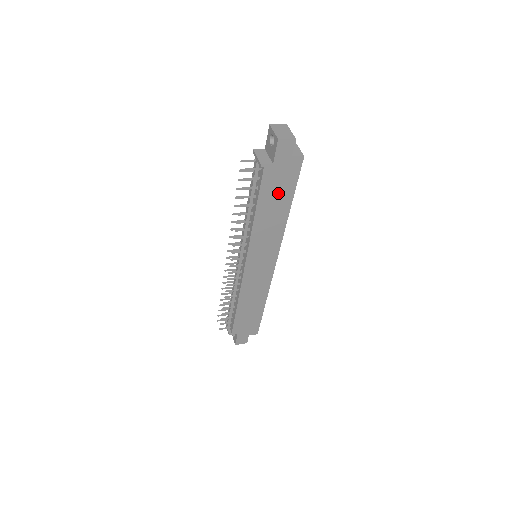
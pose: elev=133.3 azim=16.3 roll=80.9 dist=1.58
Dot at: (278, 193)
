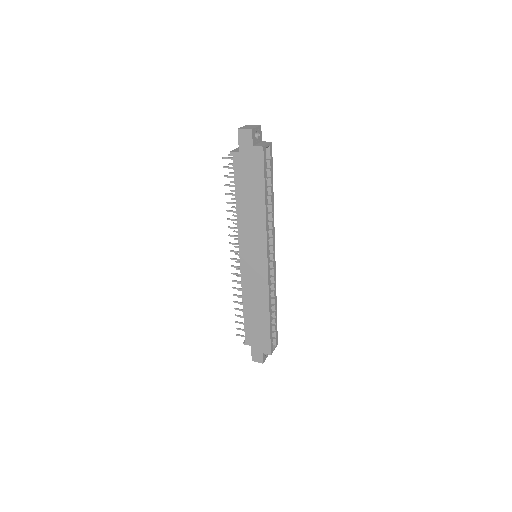
Dot at: (250, 183)
